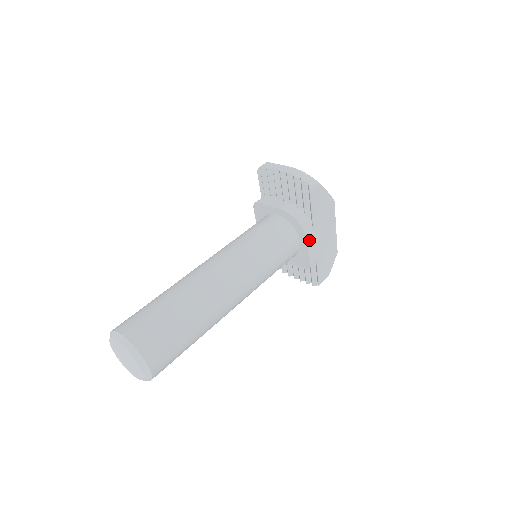
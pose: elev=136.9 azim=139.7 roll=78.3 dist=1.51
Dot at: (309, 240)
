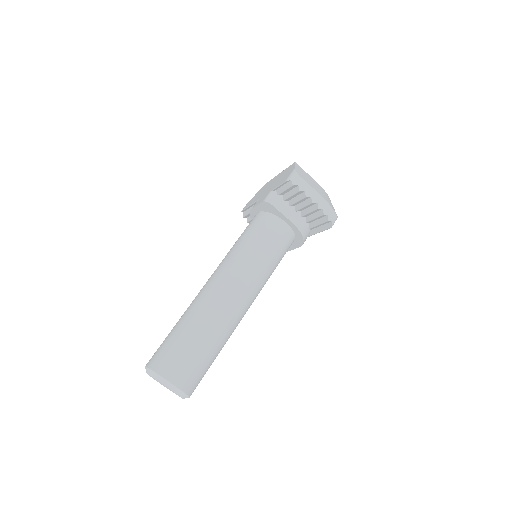
Dot at: occluded
